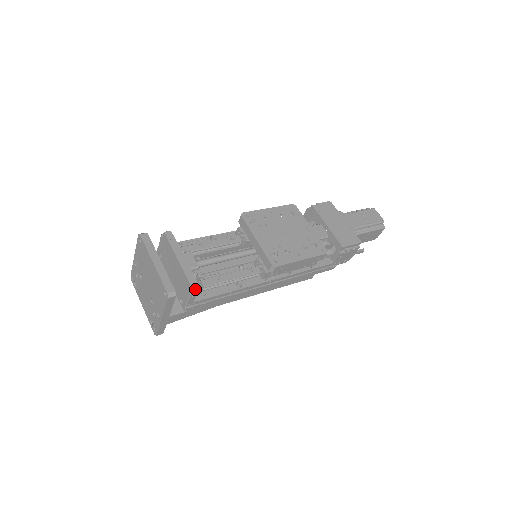
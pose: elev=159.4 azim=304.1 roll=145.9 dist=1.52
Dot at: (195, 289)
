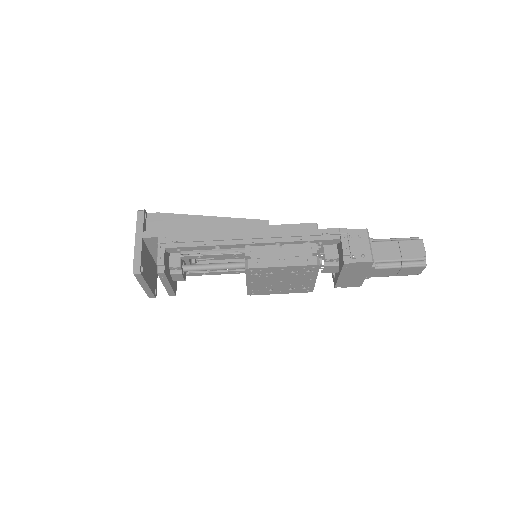
Dot at: (175, 290)
